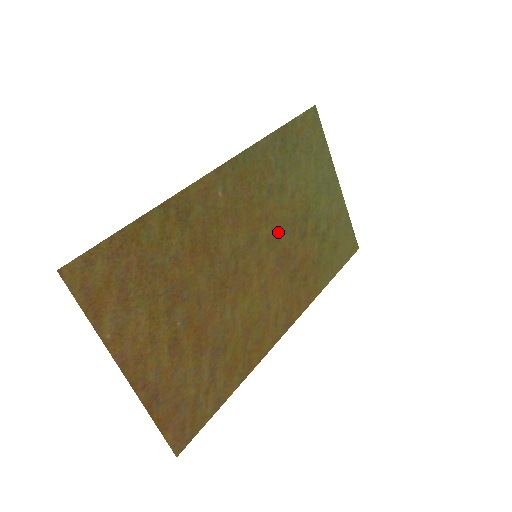
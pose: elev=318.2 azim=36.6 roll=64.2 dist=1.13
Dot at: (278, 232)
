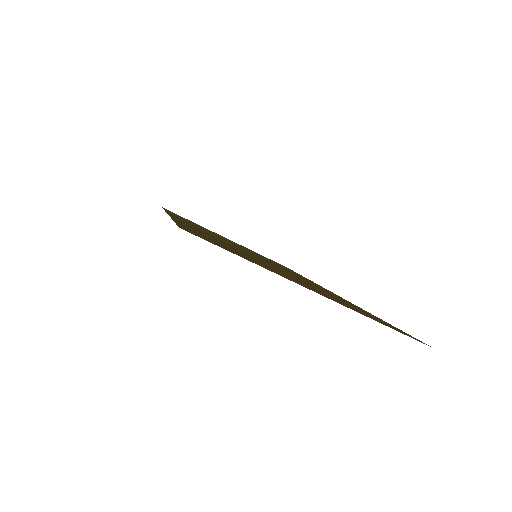
Dot at: occluded
